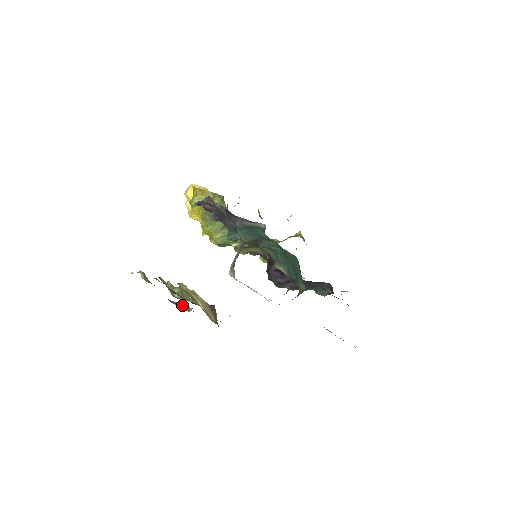
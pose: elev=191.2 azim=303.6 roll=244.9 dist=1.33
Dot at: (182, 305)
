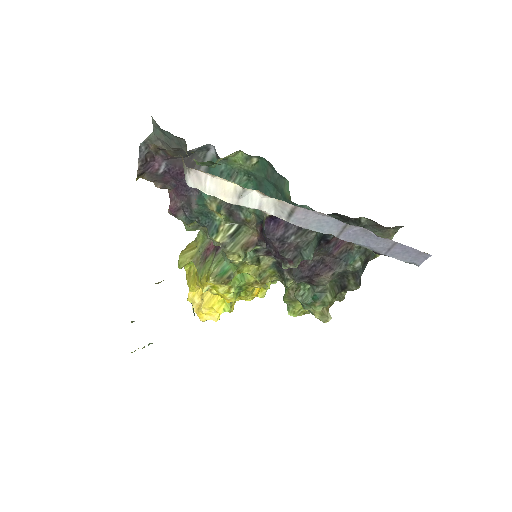
Dot at: occluded
